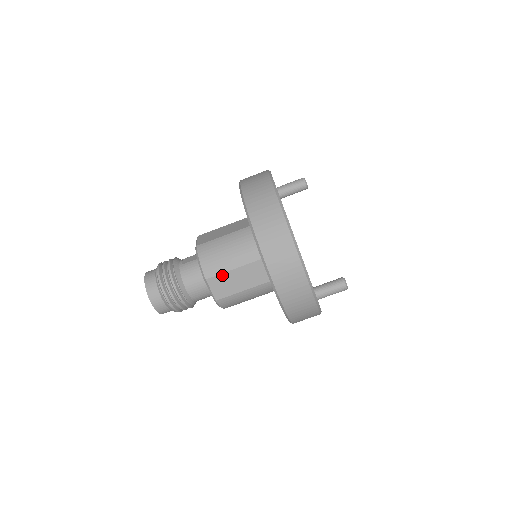
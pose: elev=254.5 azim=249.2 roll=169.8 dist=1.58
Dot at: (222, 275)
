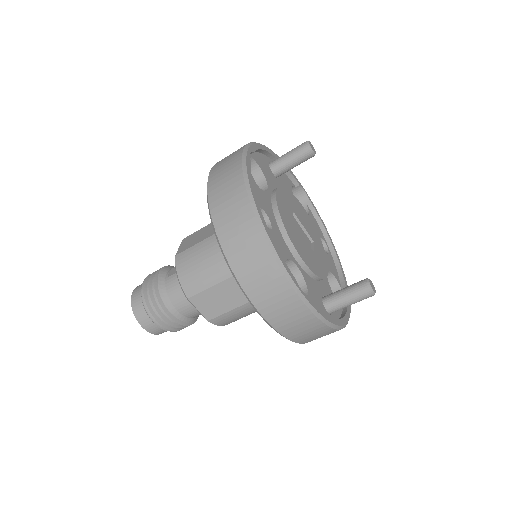
Dot at: (206, 292)
